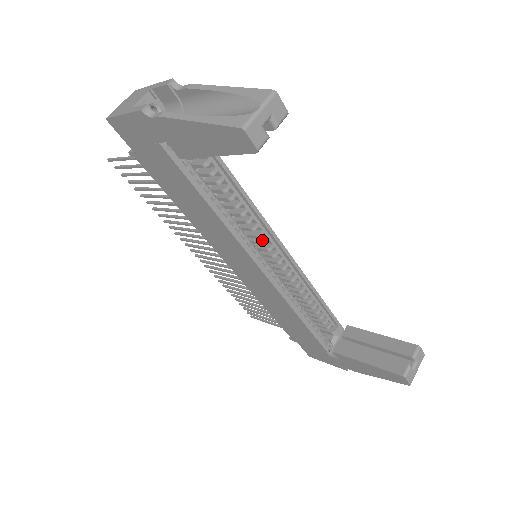
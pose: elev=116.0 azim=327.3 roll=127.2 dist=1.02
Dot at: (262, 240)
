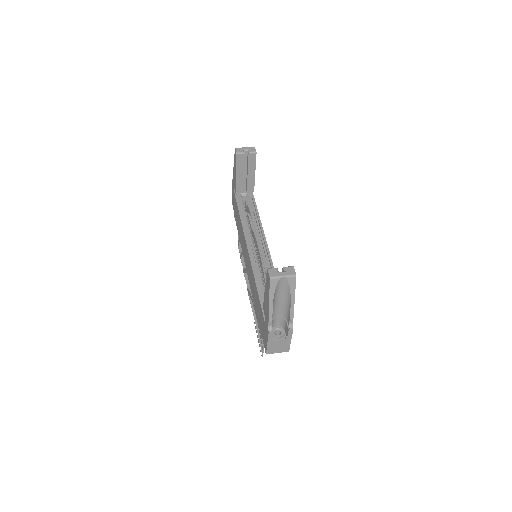
Dot at: (259, 243)
